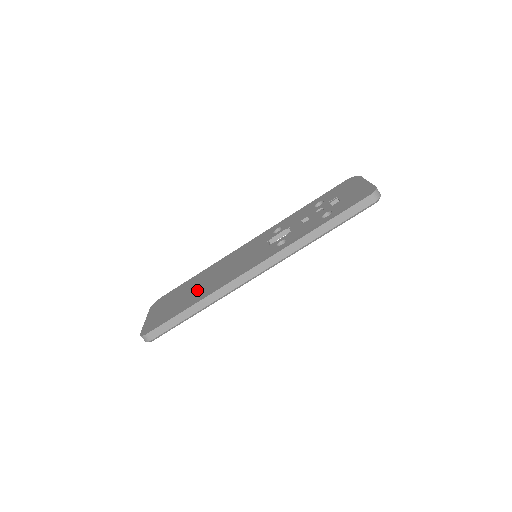
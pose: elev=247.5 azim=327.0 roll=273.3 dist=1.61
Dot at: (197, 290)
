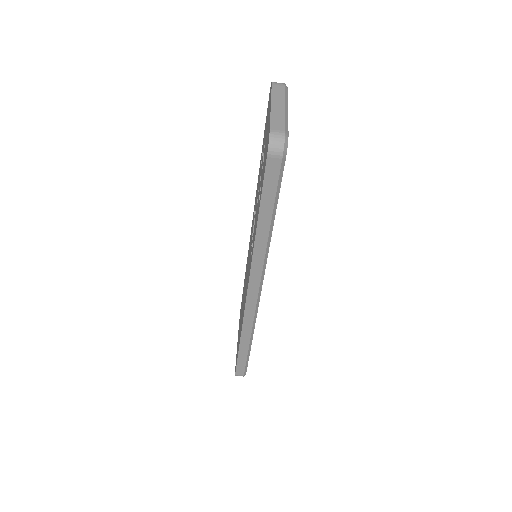
Dot at: occluded
